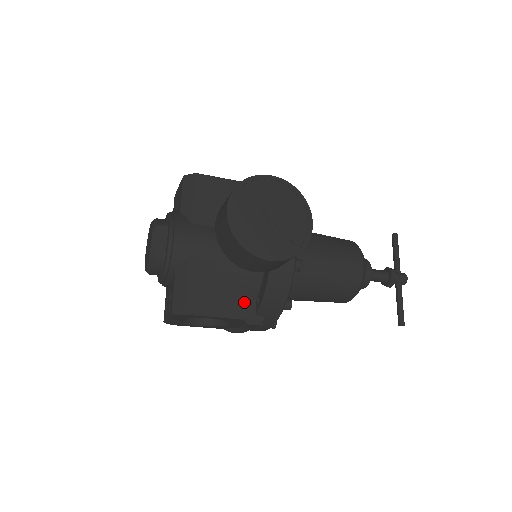
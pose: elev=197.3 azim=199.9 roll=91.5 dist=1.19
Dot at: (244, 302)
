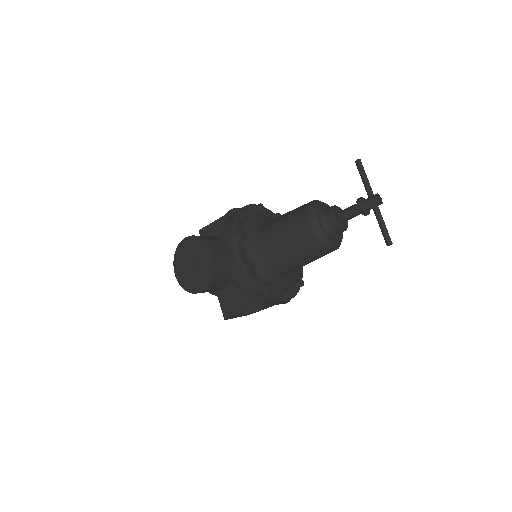
Dot at: (248, 297)
